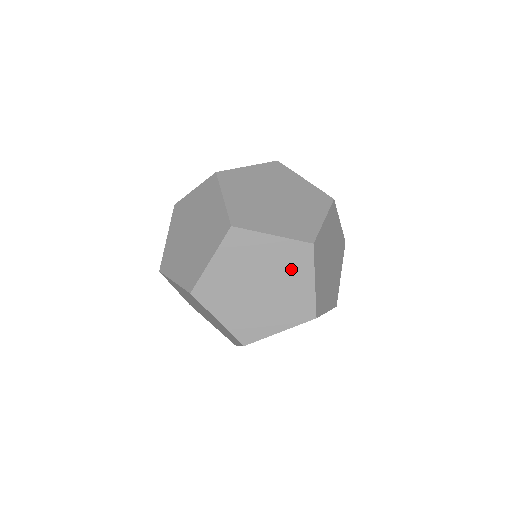
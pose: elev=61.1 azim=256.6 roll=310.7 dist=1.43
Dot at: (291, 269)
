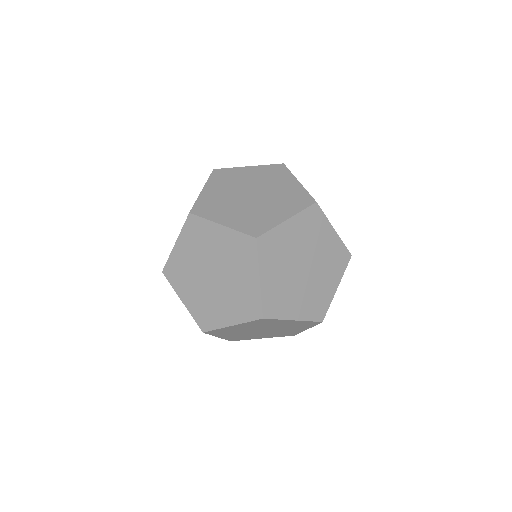
Dot at: (274, 179)
